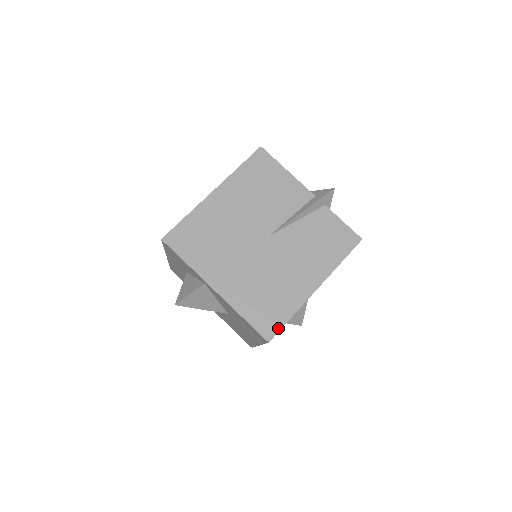
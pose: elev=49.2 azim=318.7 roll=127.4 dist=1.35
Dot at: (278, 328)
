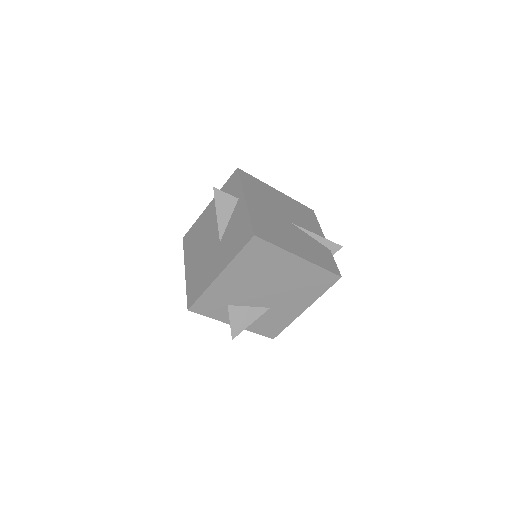
Dot at: (265, 239)
